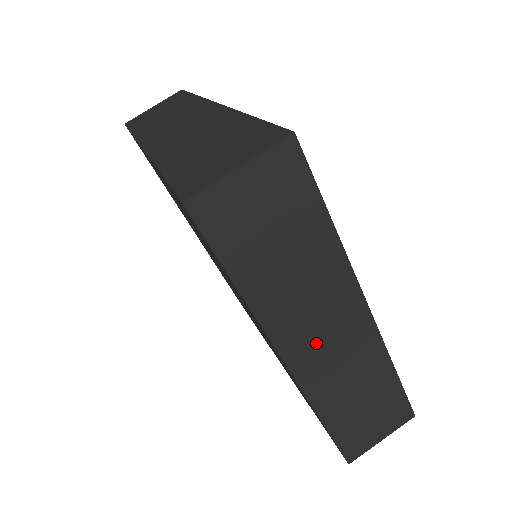
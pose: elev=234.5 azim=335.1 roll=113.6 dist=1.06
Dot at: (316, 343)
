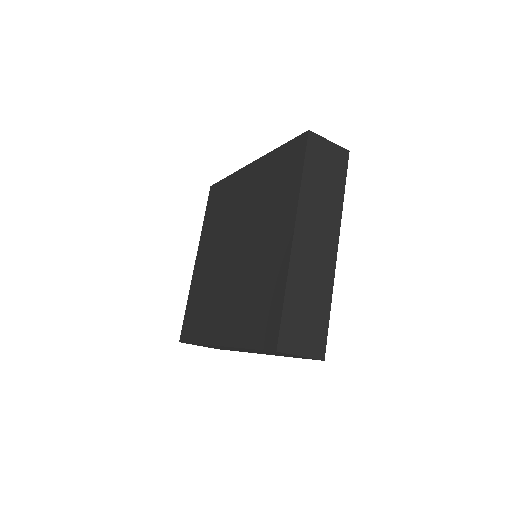
Dot at: (310, 239)
